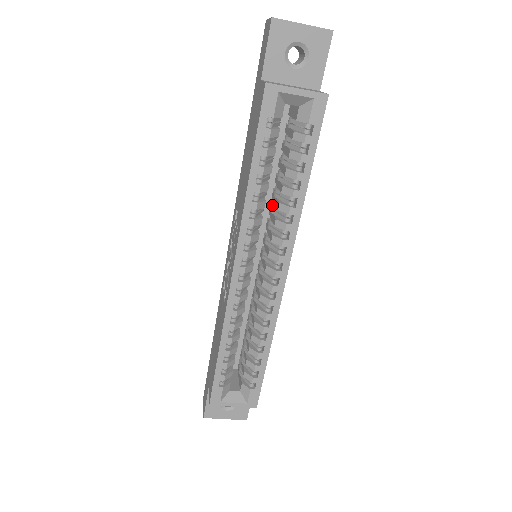
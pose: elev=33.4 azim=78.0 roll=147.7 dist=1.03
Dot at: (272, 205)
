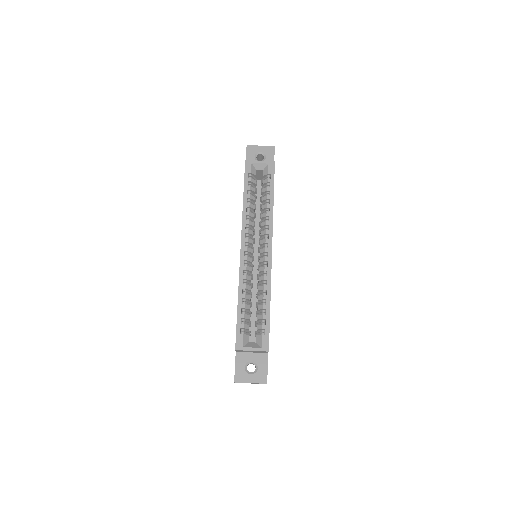
Dot at: (259, 222)
